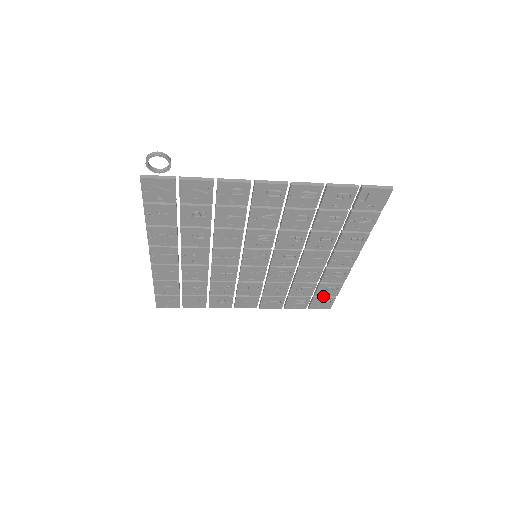
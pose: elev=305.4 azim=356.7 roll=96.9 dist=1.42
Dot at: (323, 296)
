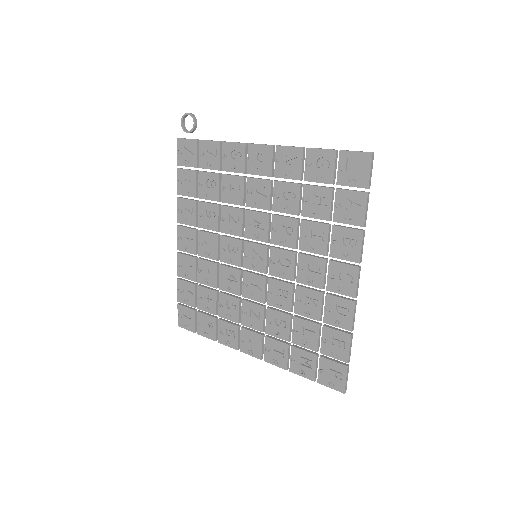
Dot at: (332, 359)
